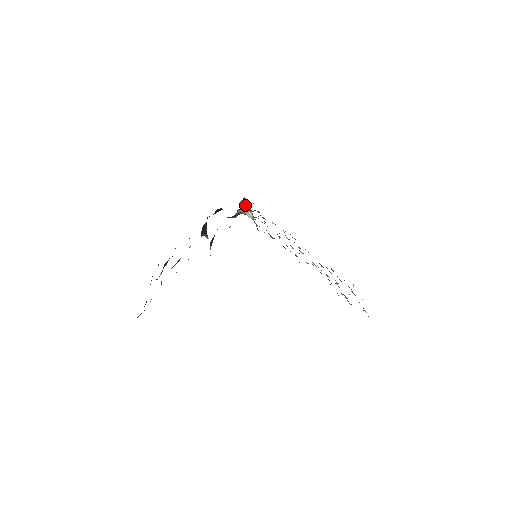
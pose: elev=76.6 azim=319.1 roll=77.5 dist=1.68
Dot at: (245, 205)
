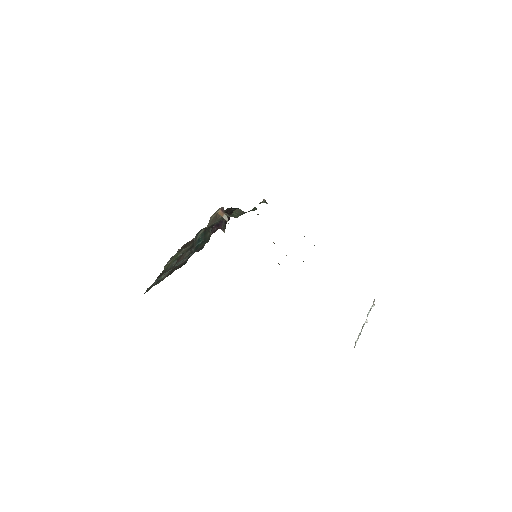
Dot at: (222, 209)
